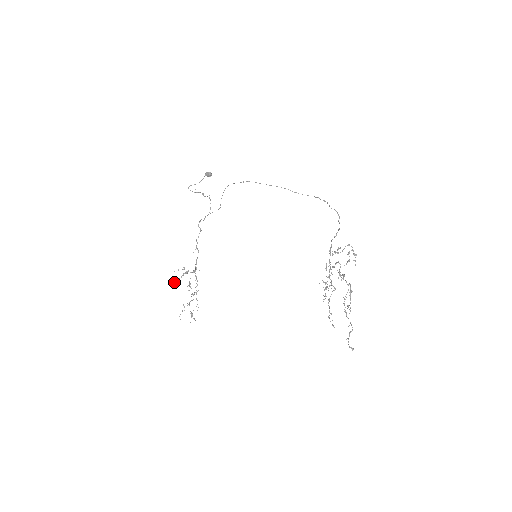
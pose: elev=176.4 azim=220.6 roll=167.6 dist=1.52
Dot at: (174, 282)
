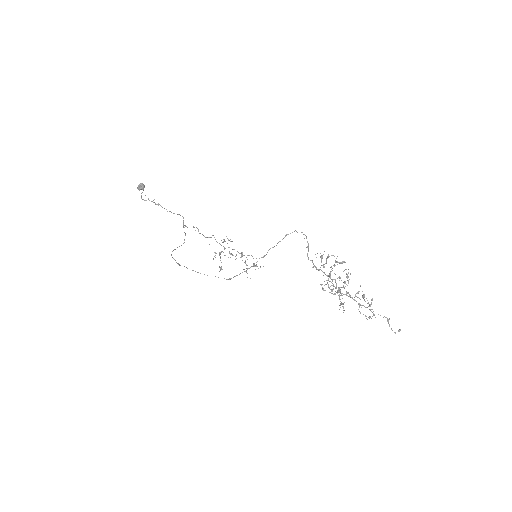
Dot at: (220, 269)
